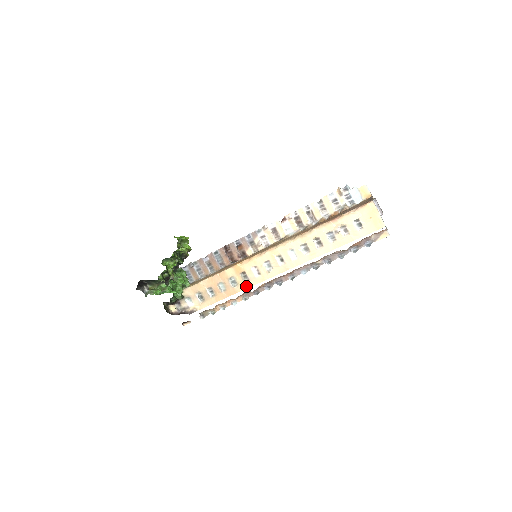
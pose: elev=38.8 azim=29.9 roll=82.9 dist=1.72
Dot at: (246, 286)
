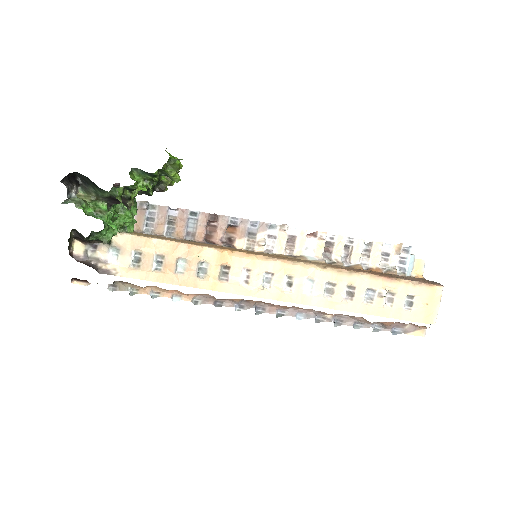
Dot at: (217, 287)
